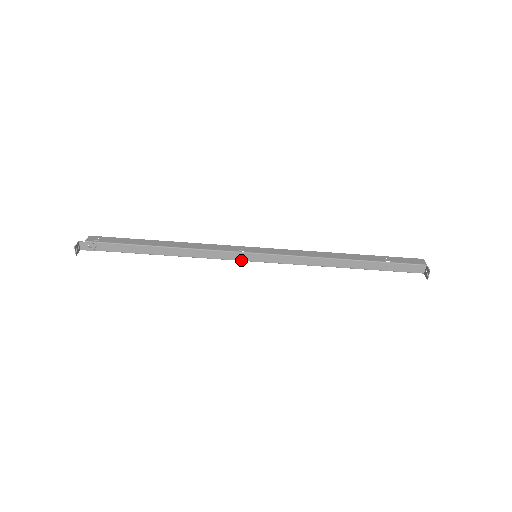
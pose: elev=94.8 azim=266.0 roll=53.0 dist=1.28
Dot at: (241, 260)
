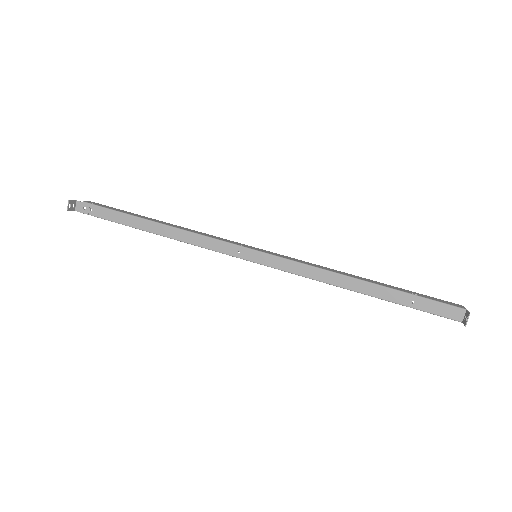
Dot at: (238, 257)
